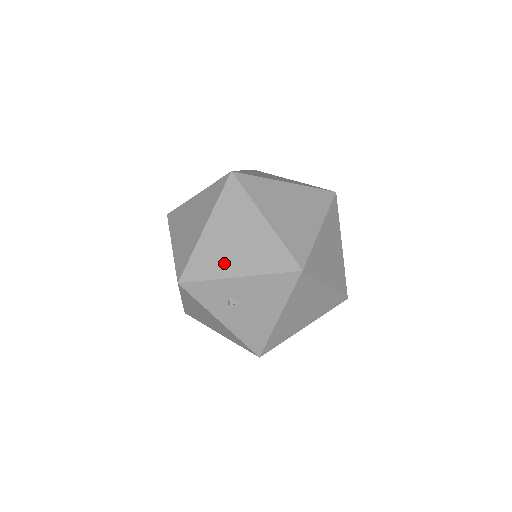
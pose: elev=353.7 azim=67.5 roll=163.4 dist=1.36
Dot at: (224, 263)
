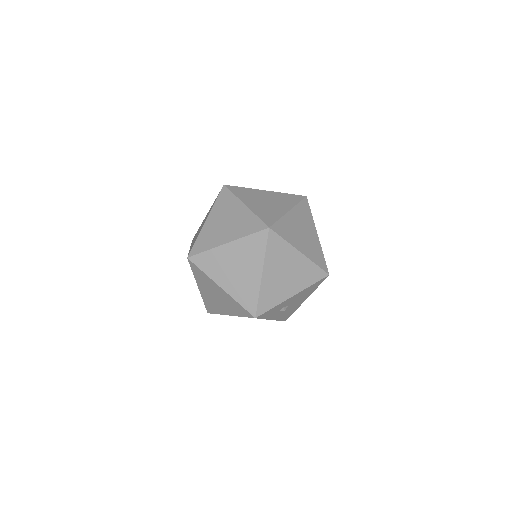
Dot at: (282, 292)
